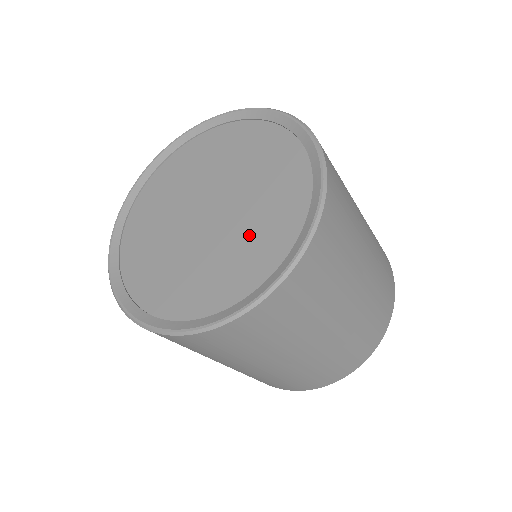
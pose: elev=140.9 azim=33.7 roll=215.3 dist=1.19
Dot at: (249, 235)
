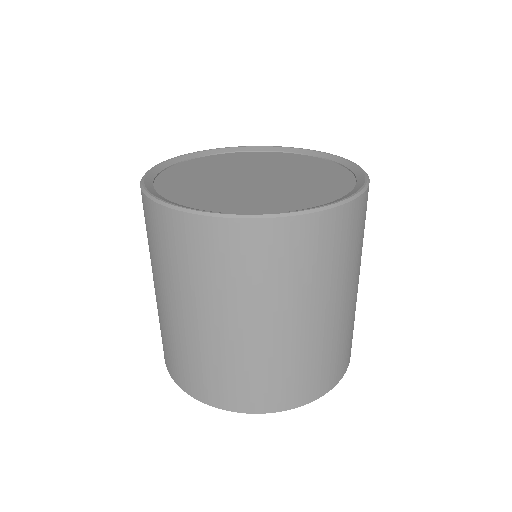
Dot at: (263, 196)
